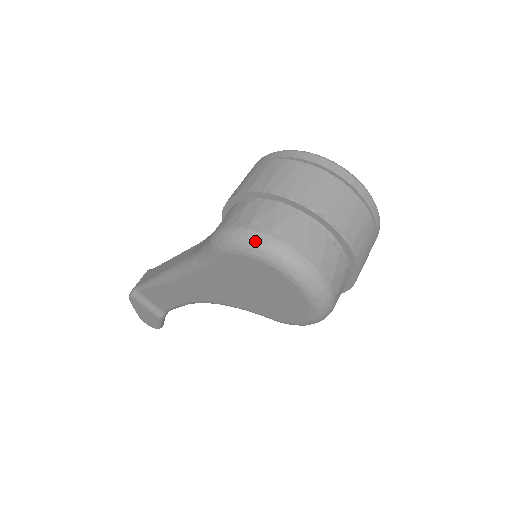
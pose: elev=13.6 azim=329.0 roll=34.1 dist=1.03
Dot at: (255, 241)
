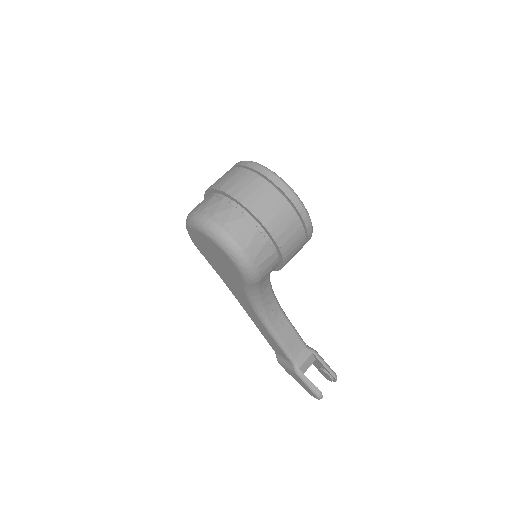
Dot at: occluded
